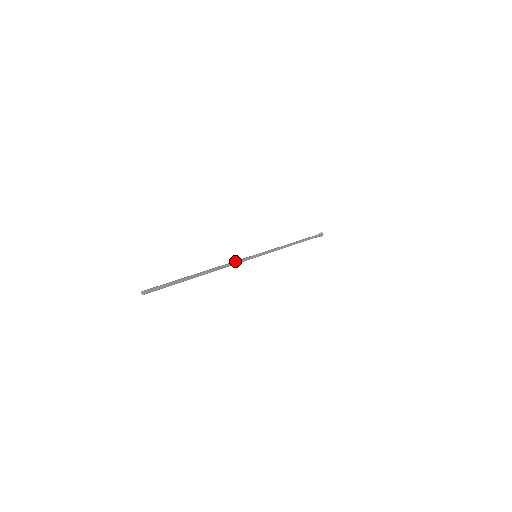
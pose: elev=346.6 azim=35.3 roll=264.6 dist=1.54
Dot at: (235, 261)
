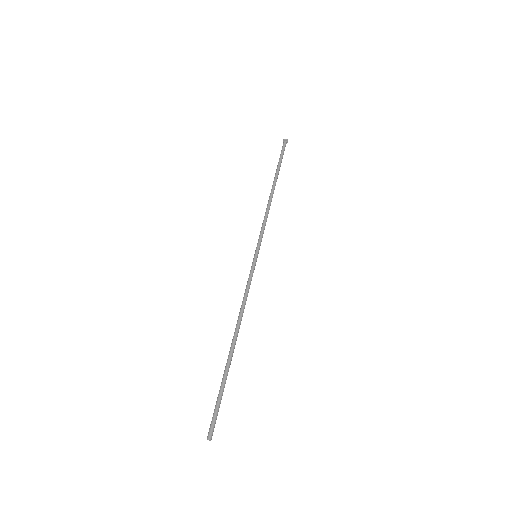
Dot at: (245, 290)
